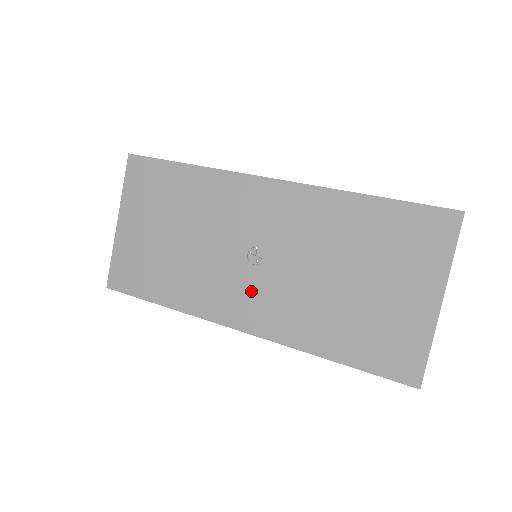
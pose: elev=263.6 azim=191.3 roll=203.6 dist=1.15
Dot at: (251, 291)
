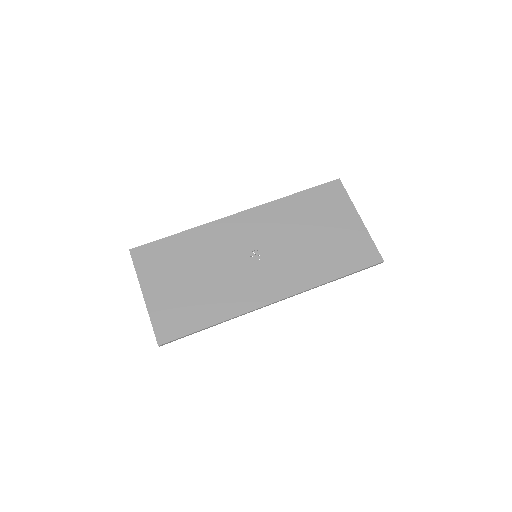
Dot at: (267, 275)
